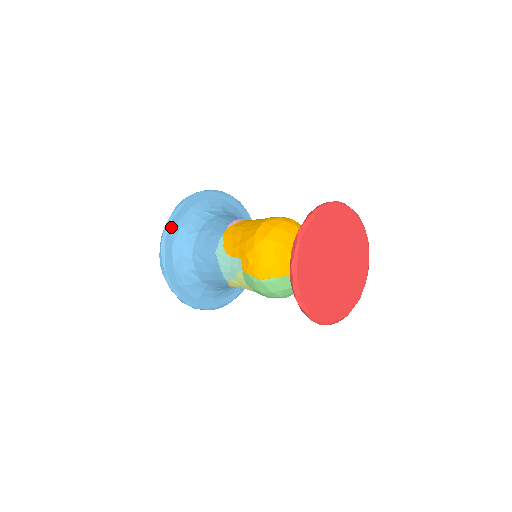
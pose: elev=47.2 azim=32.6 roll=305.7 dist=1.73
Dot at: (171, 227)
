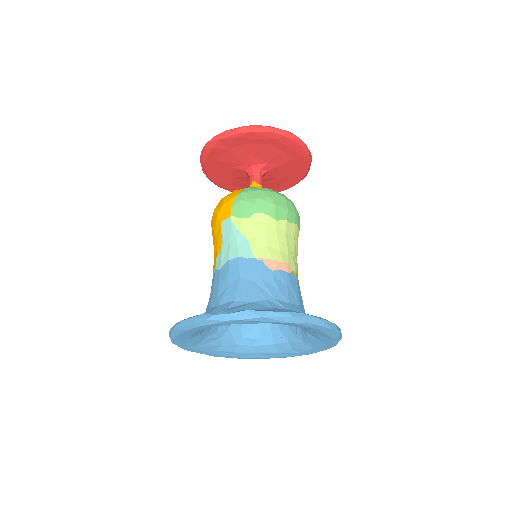
Dot at: occluded
